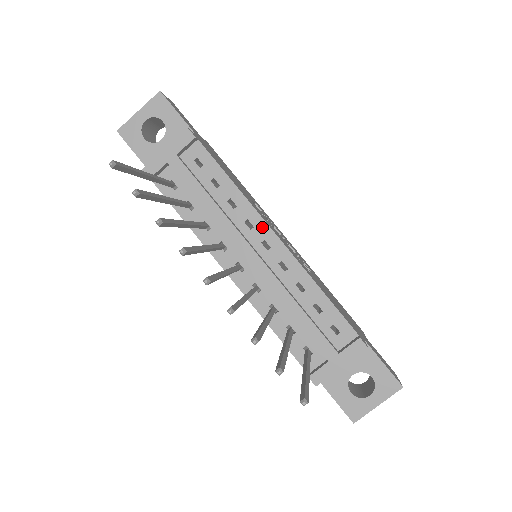
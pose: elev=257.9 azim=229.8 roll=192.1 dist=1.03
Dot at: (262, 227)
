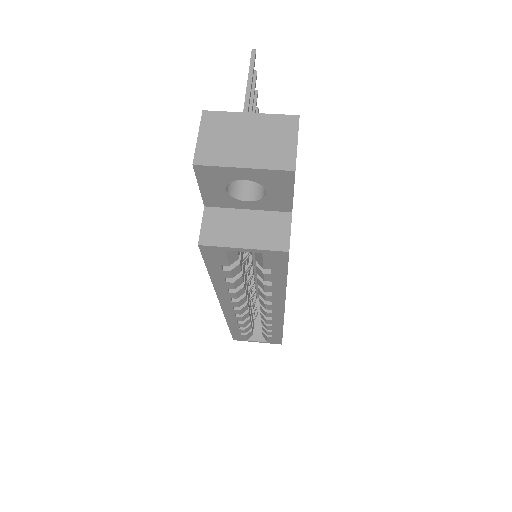
Dot at: occluded
